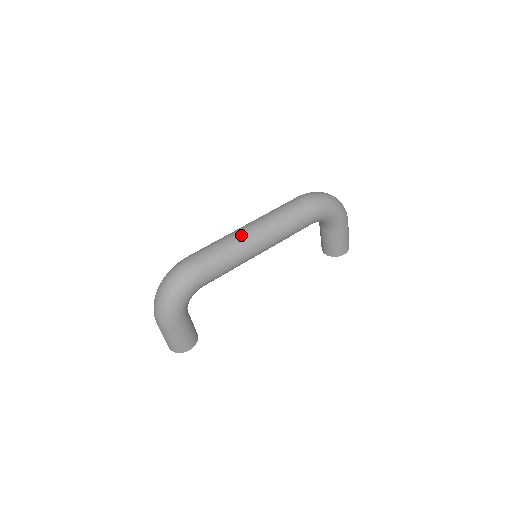
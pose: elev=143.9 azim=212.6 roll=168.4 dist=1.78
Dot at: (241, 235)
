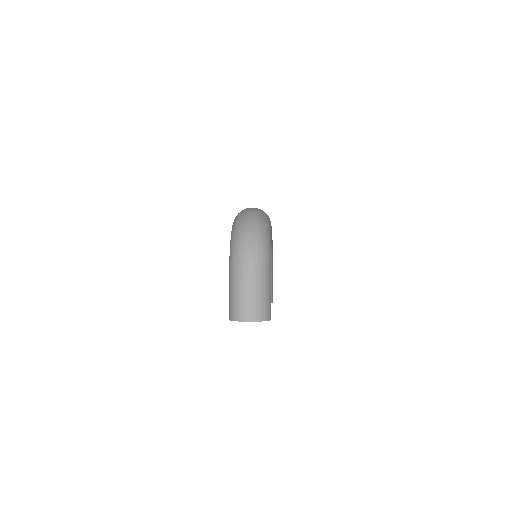
Dot at: occluded
